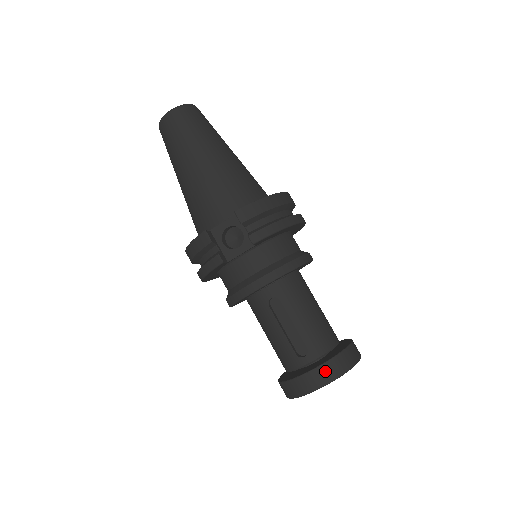
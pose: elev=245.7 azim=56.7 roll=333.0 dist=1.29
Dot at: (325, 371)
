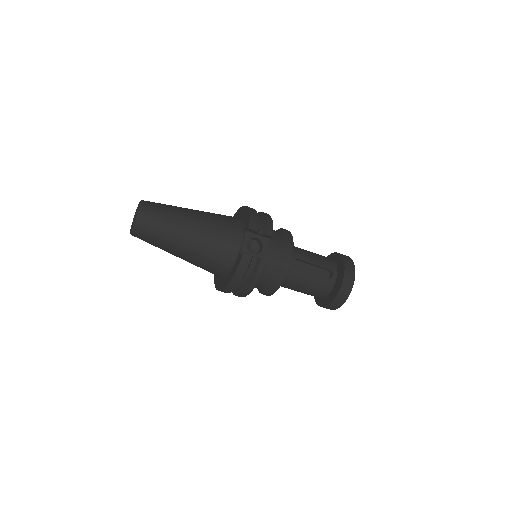
Dot at: (349, 269)
